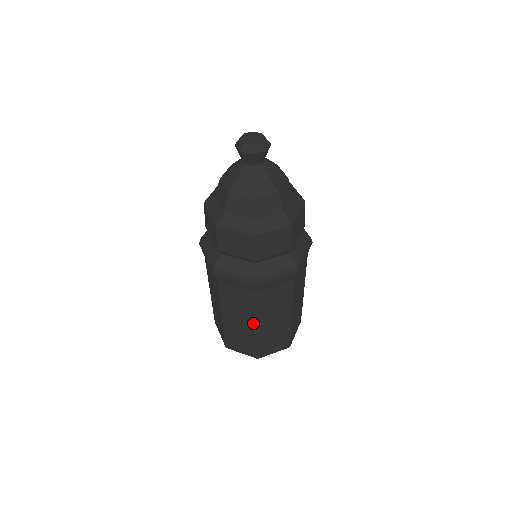
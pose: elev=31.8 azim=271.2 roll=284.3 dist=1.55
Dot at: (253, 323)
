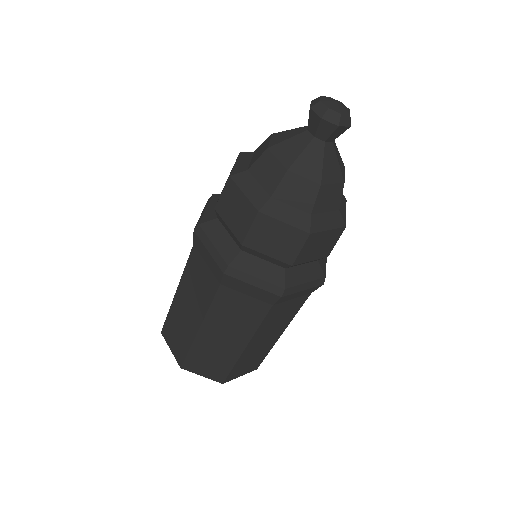
Dot at: (244, 342)
